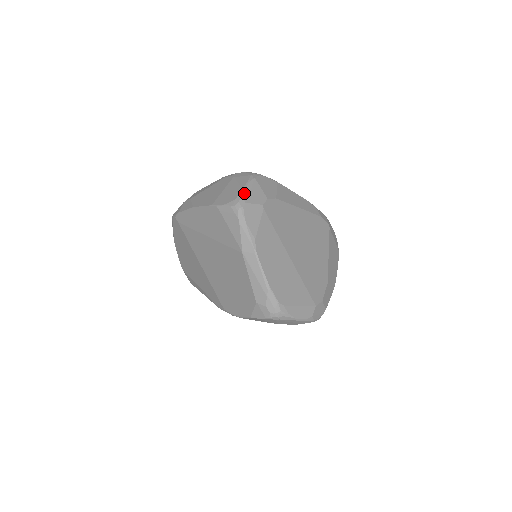
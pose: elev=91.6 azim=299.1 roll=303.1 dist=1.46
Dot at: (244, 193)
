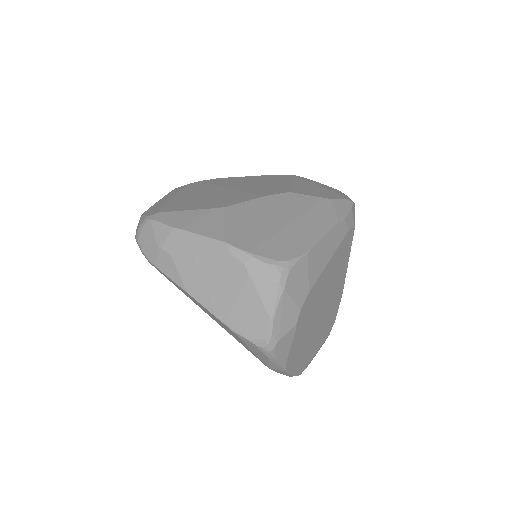
Dot at: (274, 328)
